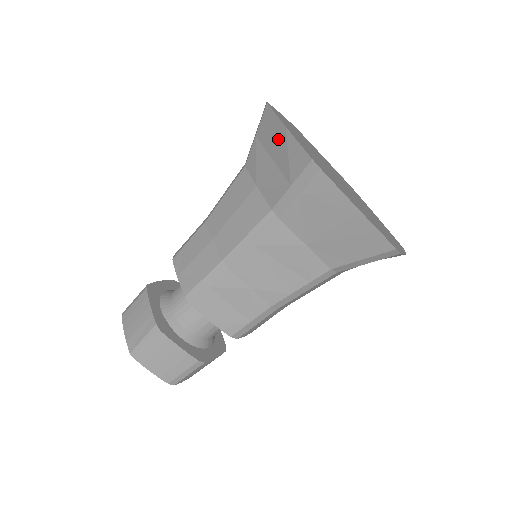
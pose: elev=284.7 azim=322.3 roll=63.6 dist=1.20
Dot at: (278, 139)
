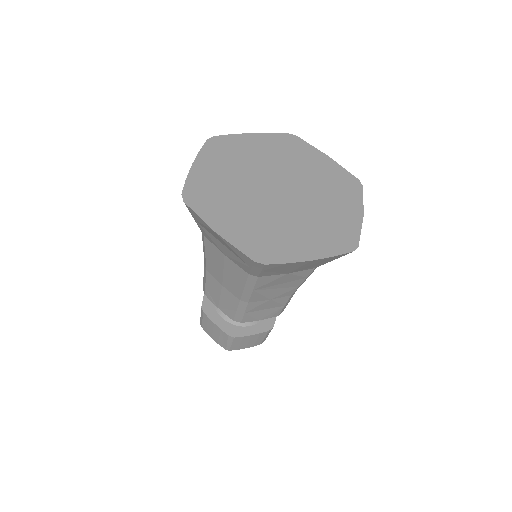
Dot at: (216, 236)
